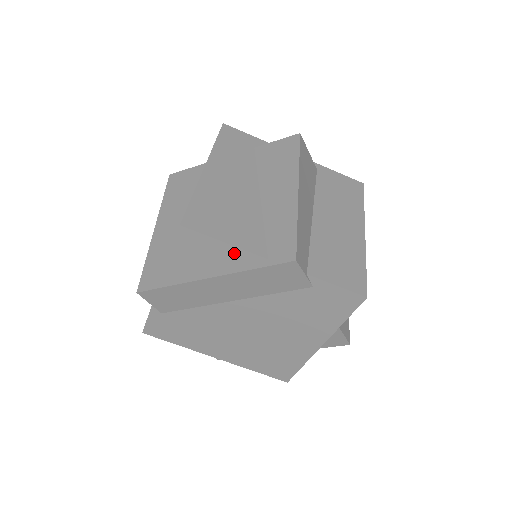
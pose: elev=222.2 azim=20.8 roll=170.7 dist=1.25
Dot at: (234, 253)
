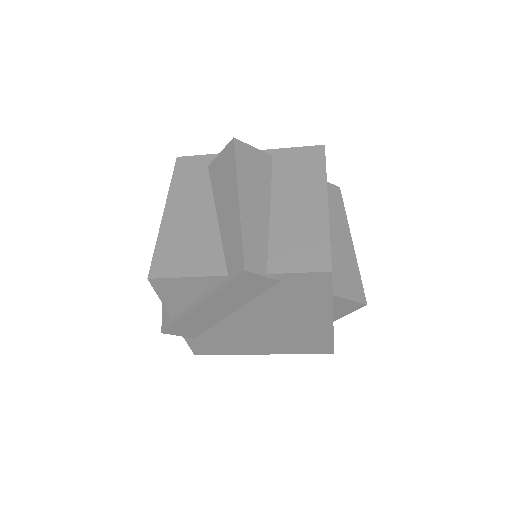
Dot at: (201, 281)
